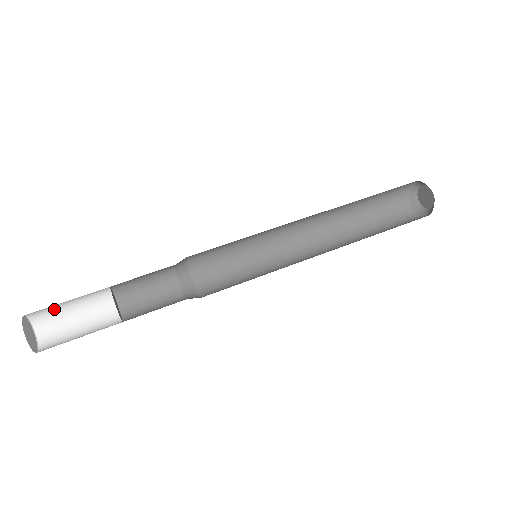
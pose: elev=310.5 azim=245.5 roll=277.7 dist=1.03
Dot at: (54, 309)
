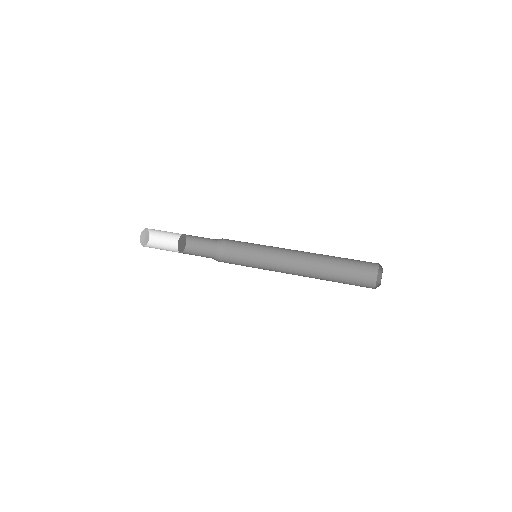
Dot at: (161, 237)
